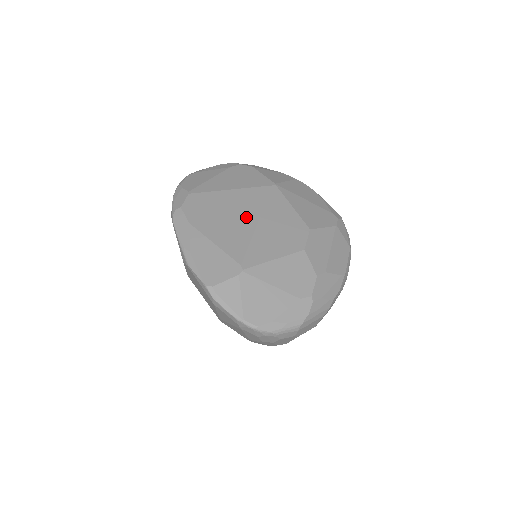
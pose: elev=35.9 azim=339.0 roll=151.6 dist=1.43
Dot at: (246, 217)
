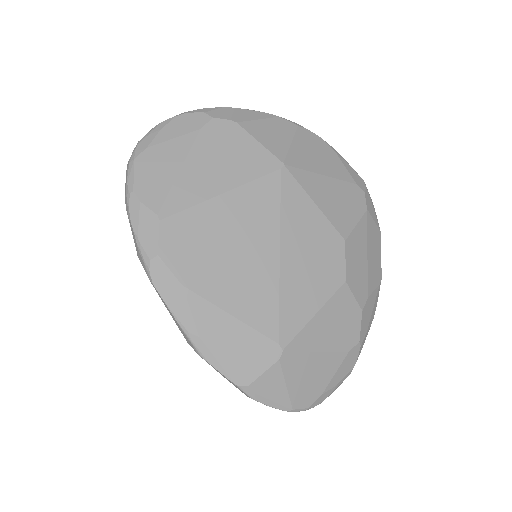
Dot at: (261, 248)
